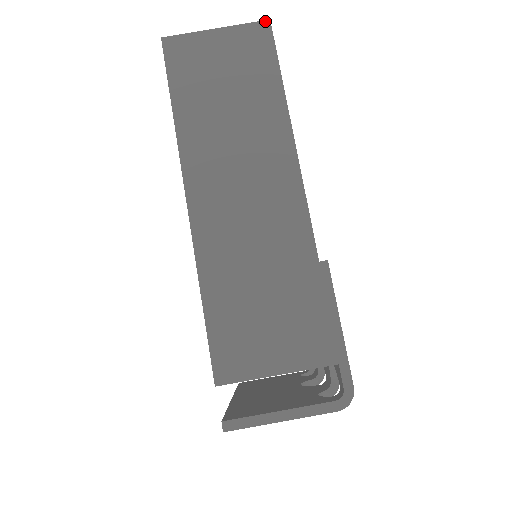
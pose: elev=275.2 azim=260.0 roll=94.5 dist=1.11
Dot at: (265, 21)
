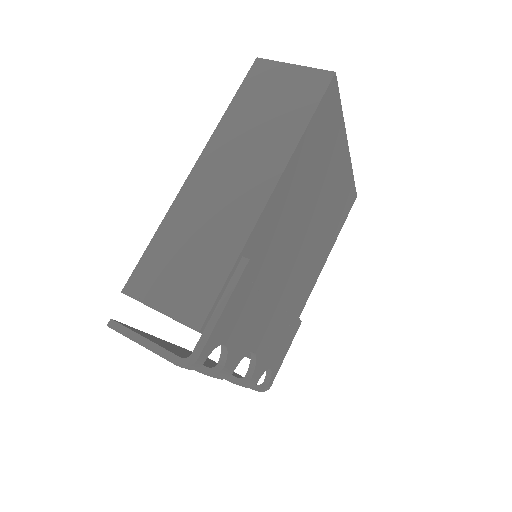
Dot at: (331, 72)
